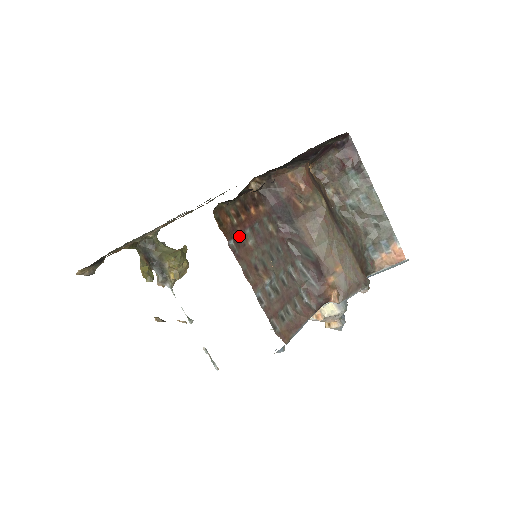
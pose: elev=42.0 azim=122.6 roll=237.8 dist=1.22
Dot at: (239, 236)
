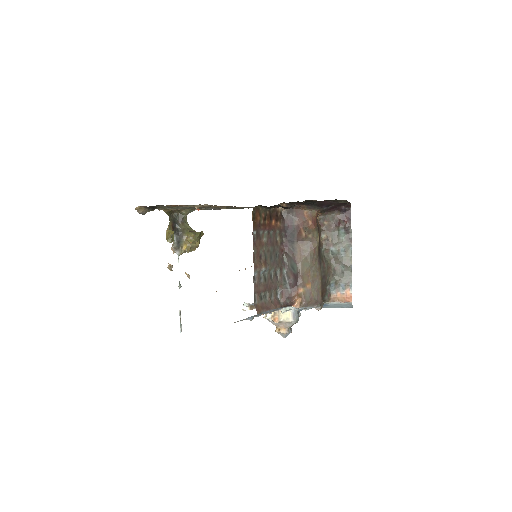
Dot at: (260, 232)
